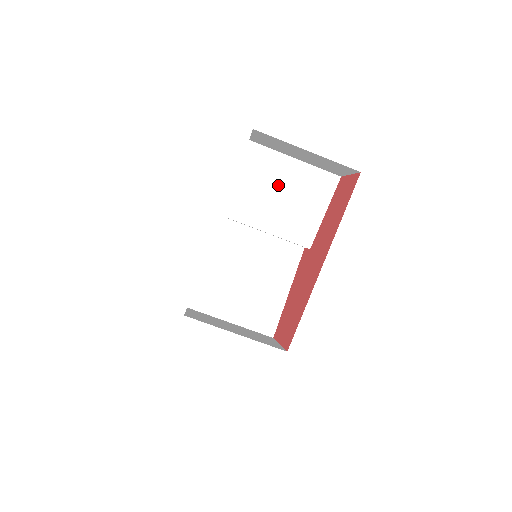
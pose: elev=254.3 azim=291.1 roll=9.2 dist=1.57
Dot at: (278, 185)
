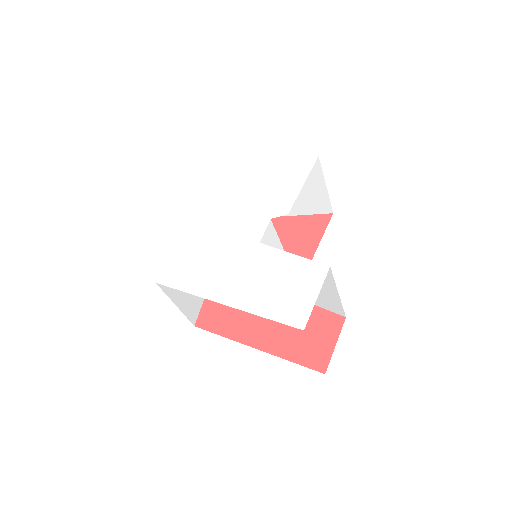
Dot at: occluded
